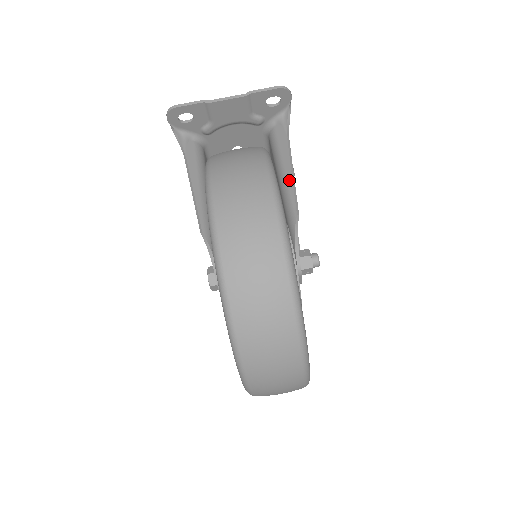
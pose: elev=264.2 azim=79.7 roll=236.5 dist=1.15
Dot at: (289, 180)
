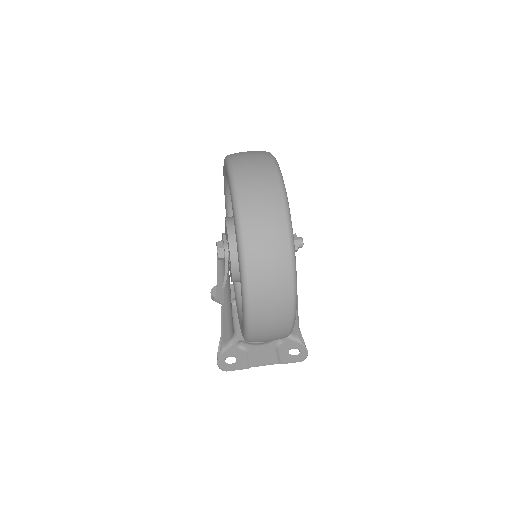
Dot at: occluded
